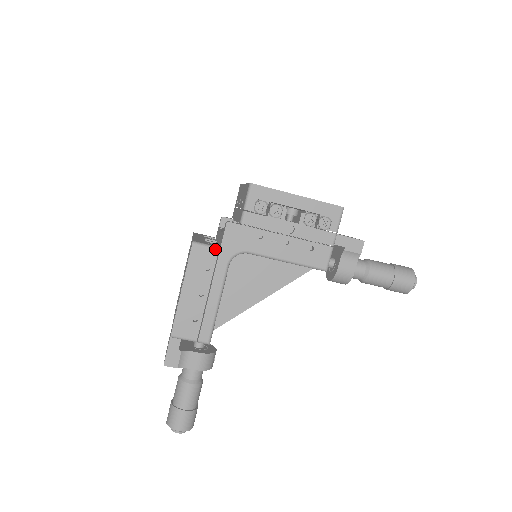
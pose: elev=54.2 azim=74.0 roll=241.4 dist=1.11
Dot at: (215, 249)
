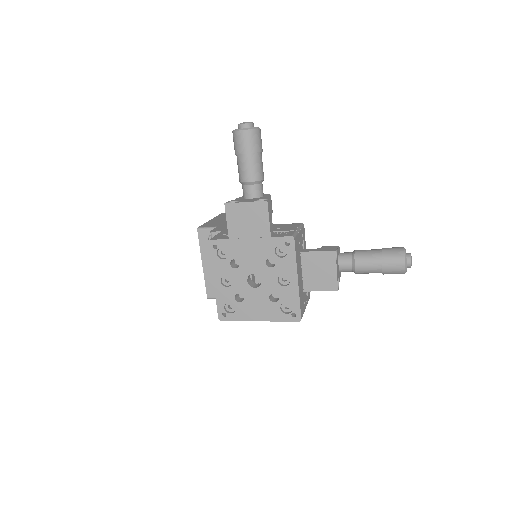
Dot at: occluded
